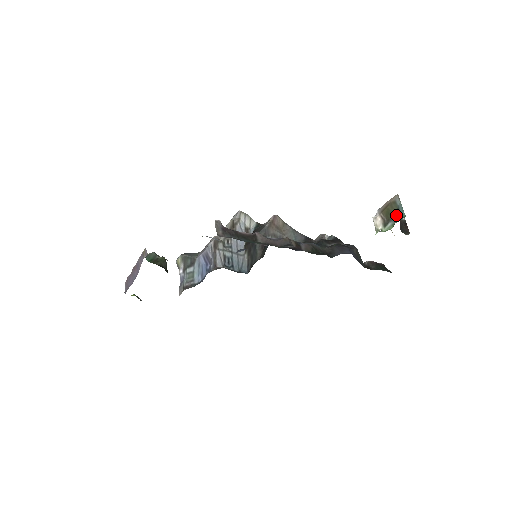
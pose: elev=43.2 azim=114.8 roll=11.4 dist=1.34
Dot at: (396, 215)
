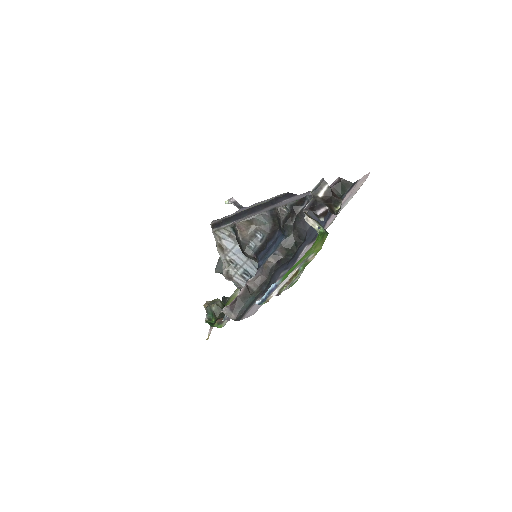
Dot at: occluded
